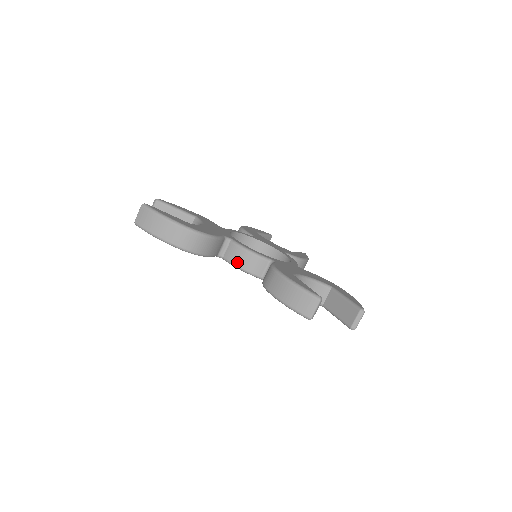
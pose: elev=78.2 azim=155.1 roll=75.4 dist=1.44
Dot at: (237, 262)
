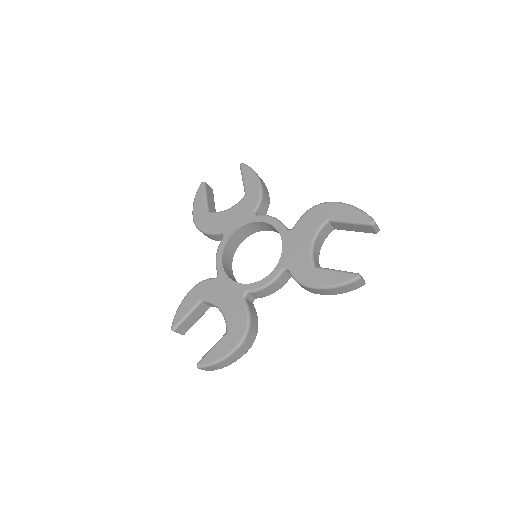
Dot at: (269, 294)
